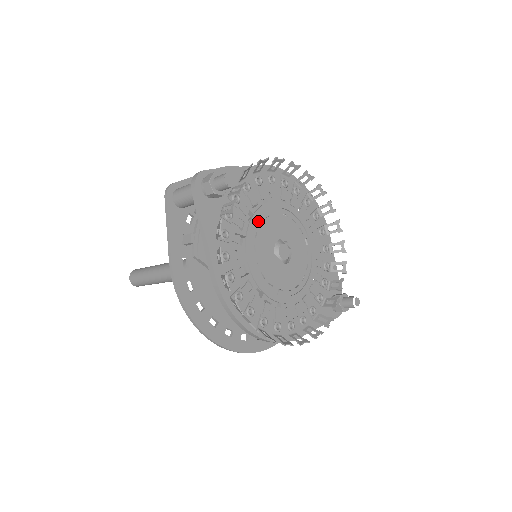
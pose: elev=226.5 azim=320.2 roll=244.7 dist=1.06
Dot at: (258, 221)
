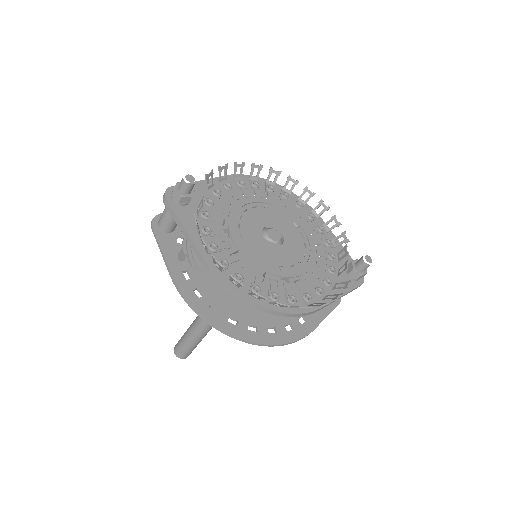
Dot at: (237, 215)
